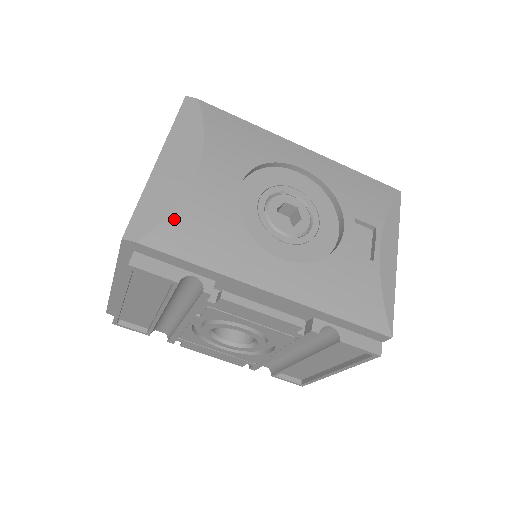
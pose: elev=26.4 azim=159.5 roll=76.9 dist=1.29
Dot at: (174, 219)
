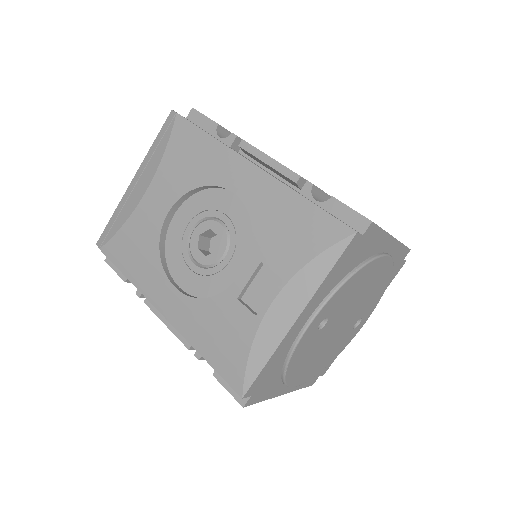
Dot at: (120, 235)
